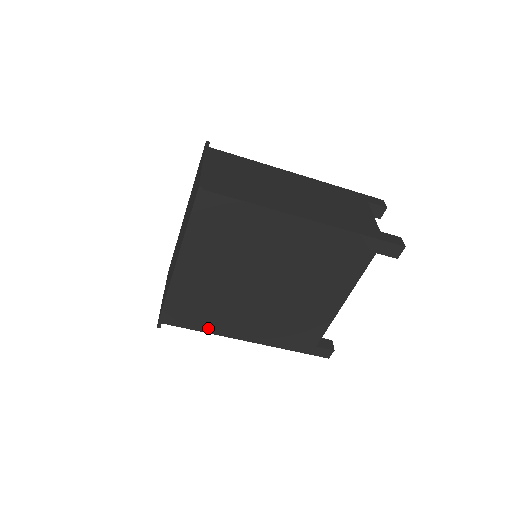
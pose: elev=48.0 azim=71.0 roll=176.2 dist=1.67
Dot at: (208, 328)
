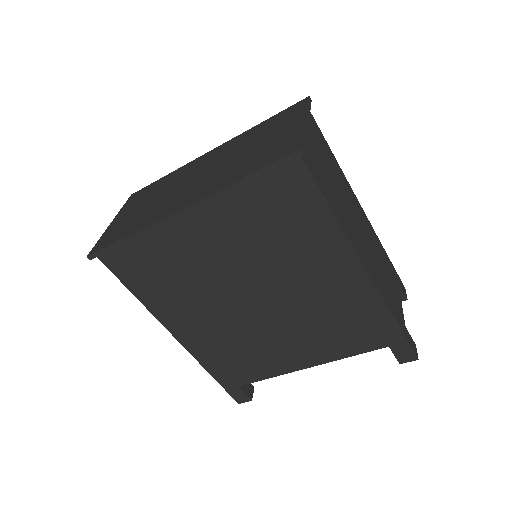
Dot at: (146, 297)
